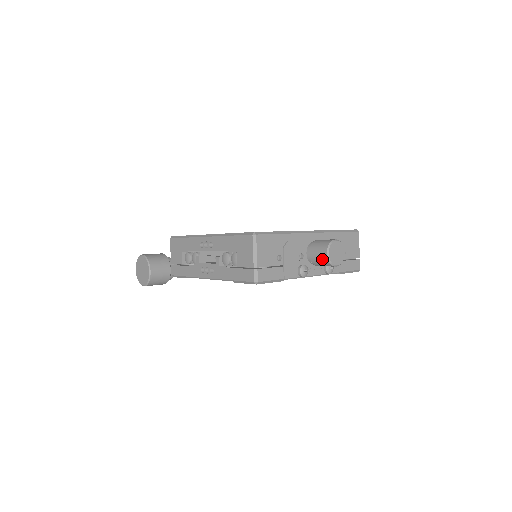
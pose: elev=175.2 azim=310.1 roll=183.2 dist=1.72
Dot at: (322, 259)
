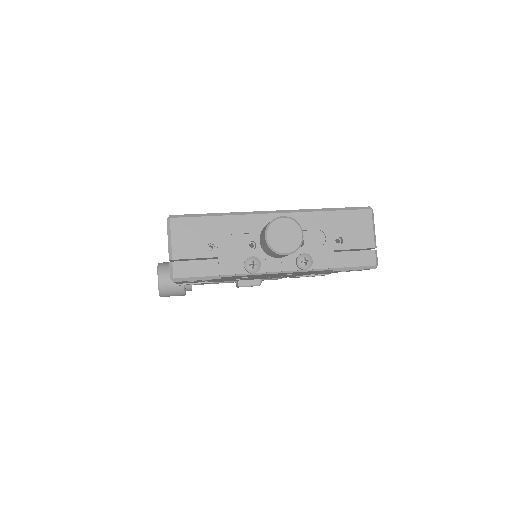
Dot at: (265, 246)
